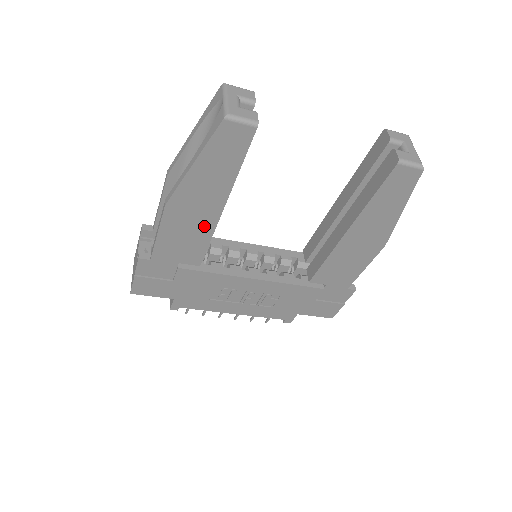
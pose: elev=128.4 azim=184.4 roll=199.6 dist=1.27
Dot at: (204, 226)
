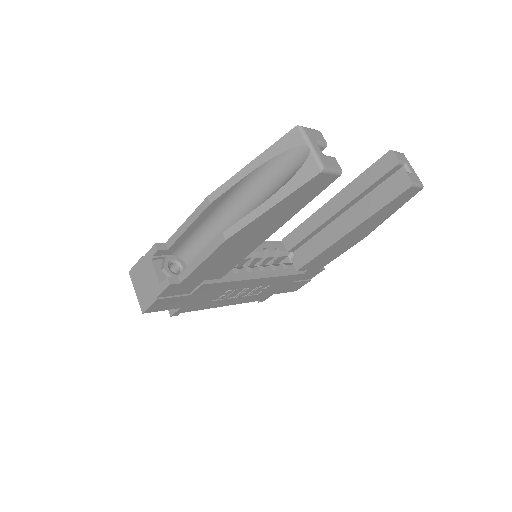
Dot at: (246, 249)
